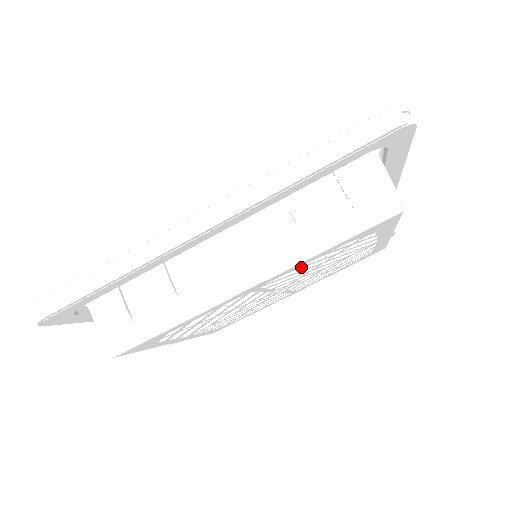
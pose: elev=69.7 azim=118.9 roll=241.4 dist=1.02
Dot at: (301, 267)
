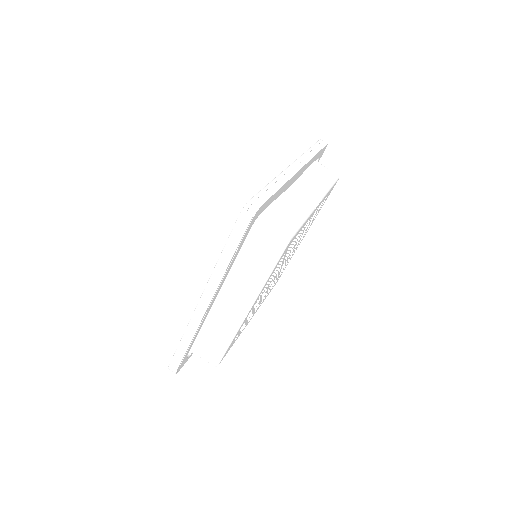
Dot at: occluded
